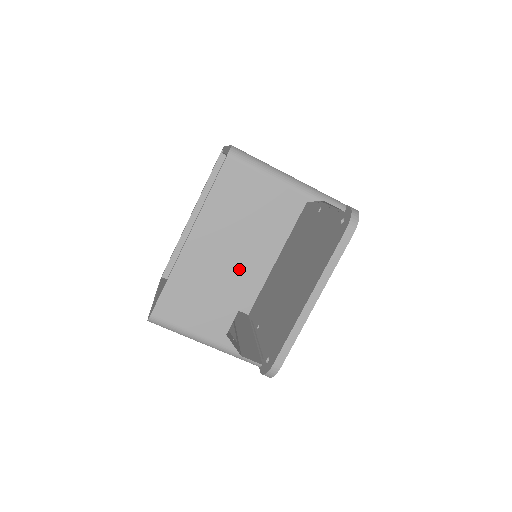
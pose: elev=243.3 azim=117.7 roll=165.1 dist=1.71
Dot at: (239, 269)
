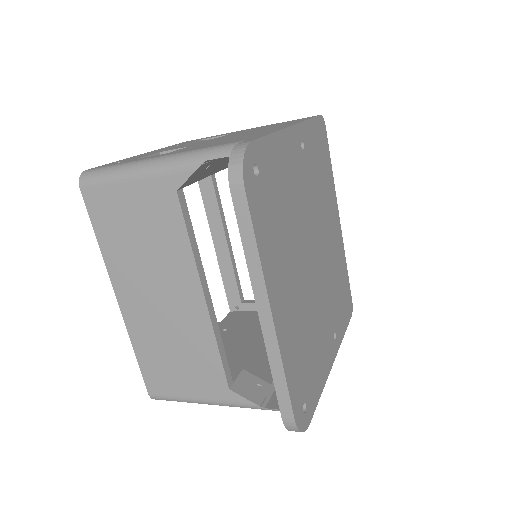
Dot at: (184, 307)
